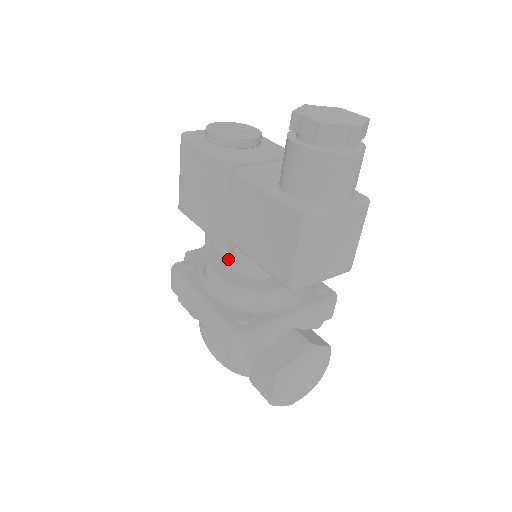
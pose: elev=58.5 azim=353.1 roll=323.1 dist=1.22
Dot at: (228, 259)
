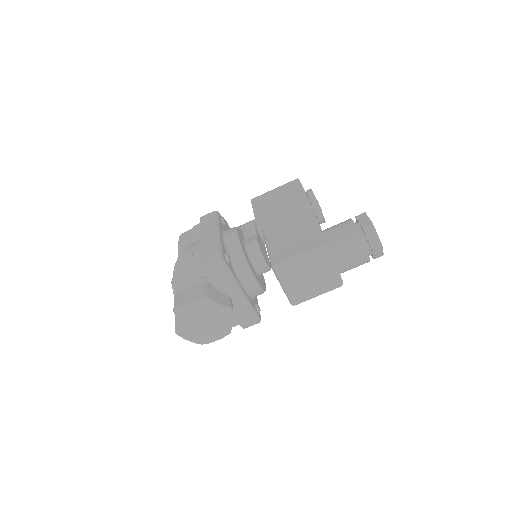
Dot at: (245, 239)
